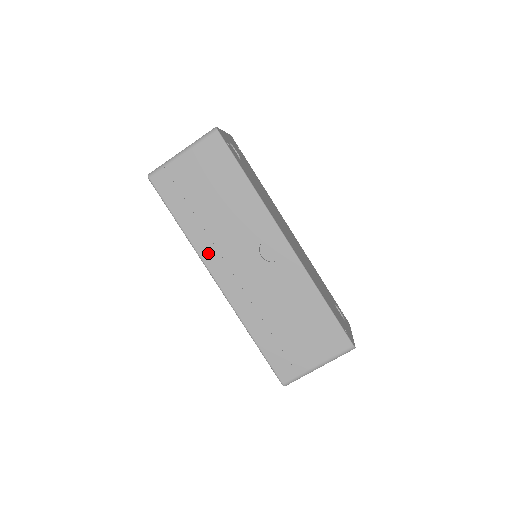
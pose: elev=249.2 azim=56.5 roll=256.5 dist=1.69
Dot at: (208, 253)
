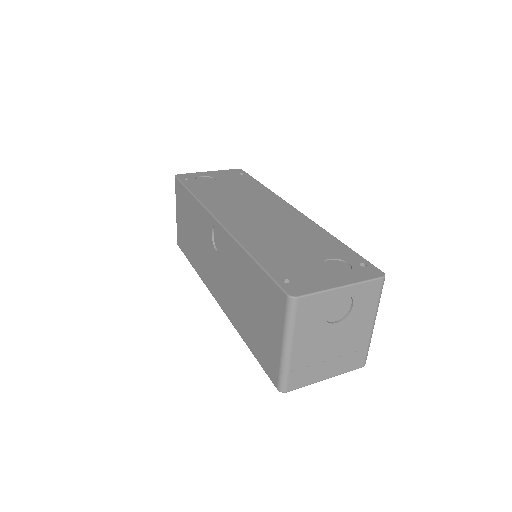
Dot at: (205, 277)
